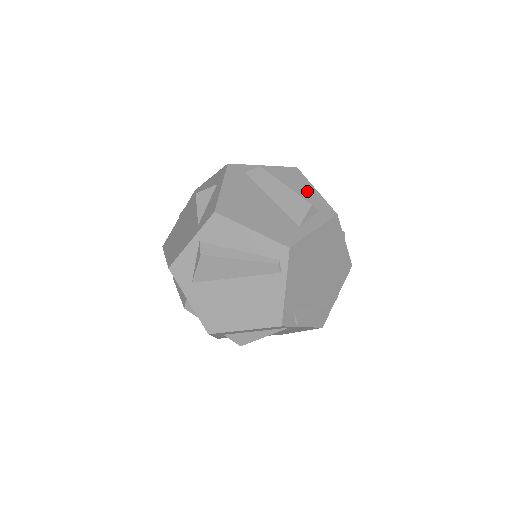
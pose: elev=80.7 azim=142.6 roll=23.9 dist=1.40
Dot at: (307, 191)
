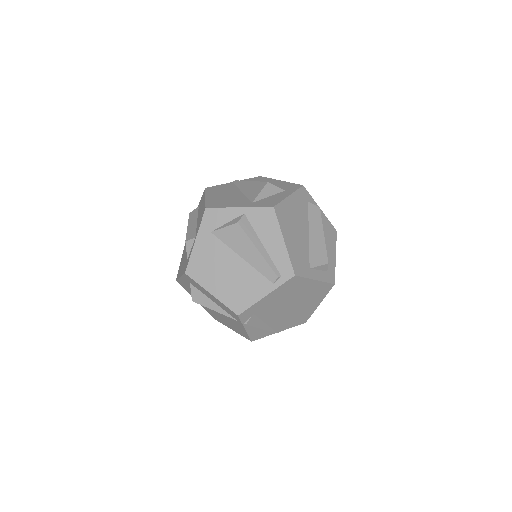
Dot at: (331, 252)
